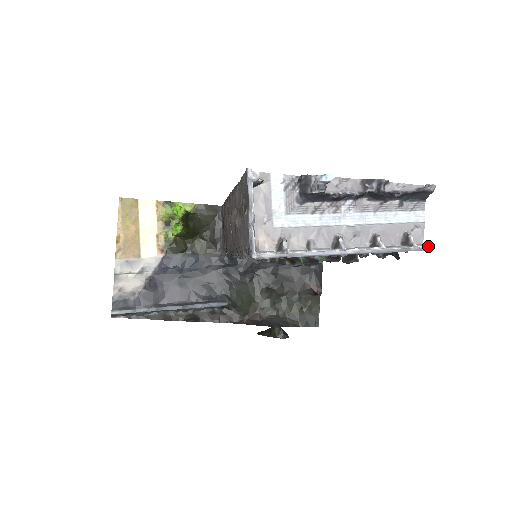
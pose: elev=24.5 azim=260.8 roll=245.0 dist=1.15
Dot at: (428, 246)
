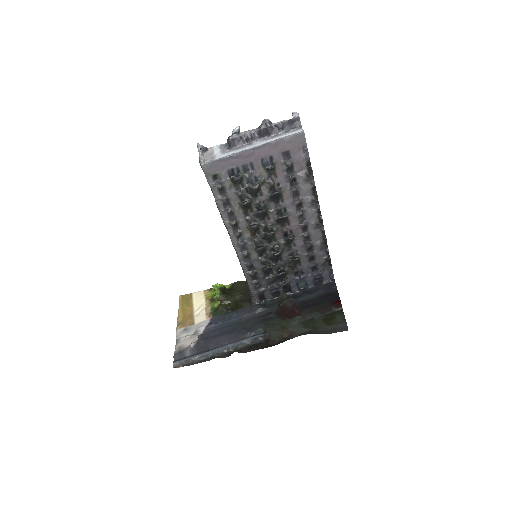
Dot at: (303, 131)
